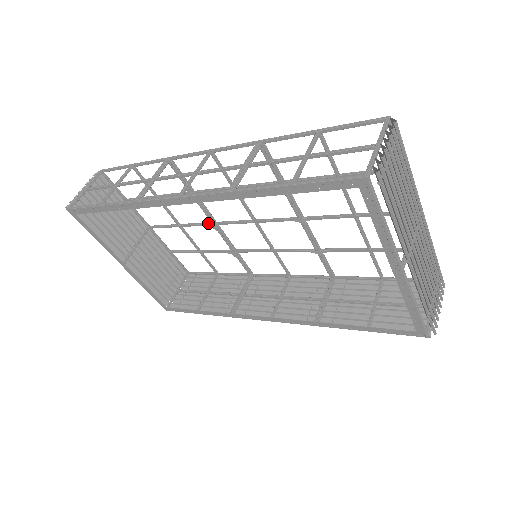
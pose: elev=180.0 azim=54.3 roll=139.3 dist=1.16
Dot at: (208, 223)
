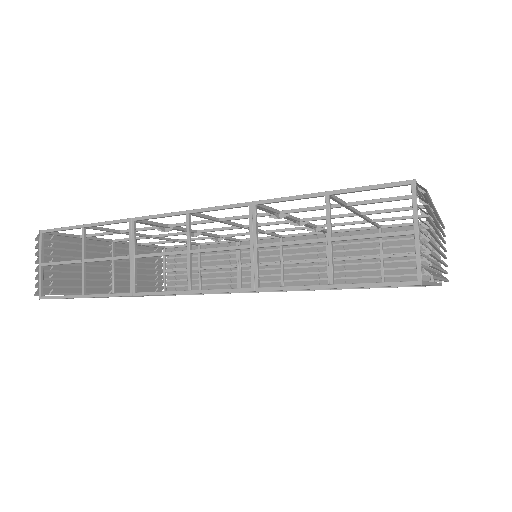
Dot at: occluded
